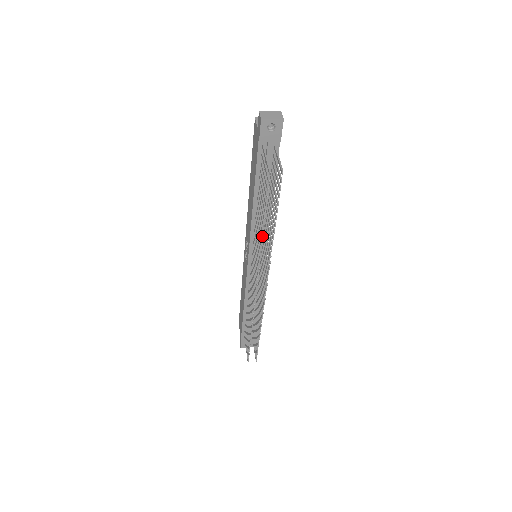
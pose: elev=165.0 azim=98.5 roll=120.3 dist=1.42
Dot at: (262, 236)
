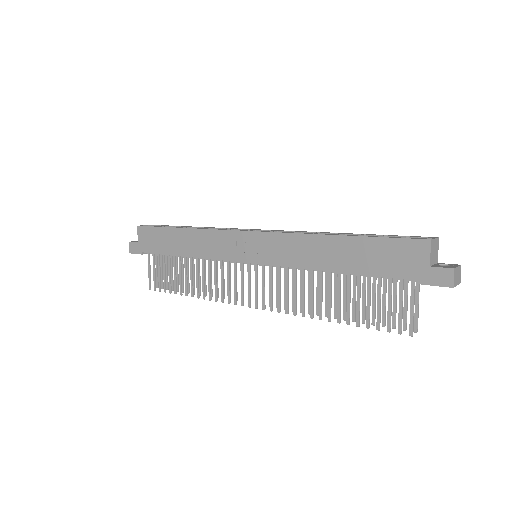
Dot at: occluded
